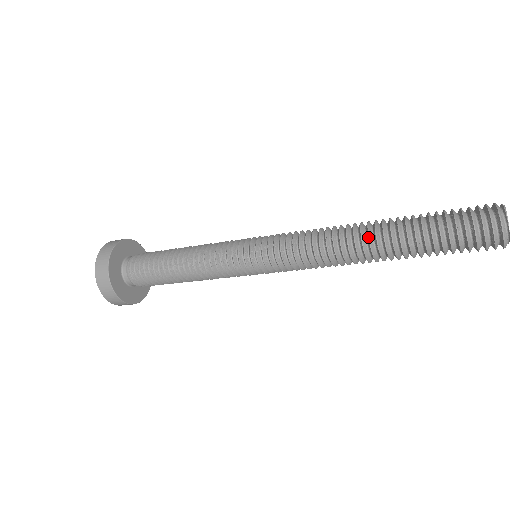
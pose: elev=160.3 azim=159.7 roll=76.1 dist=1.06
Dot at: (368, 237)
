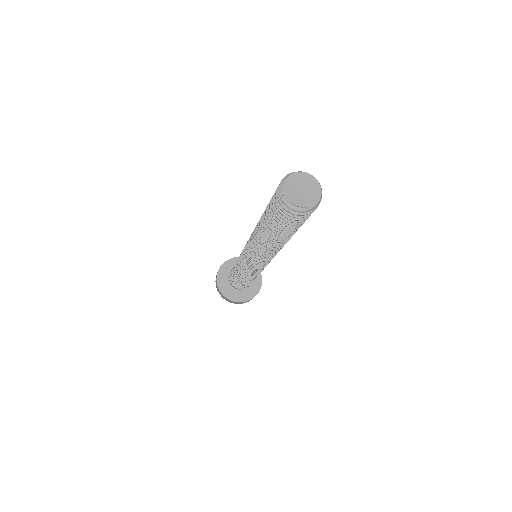
Dot at: (259, 220)
